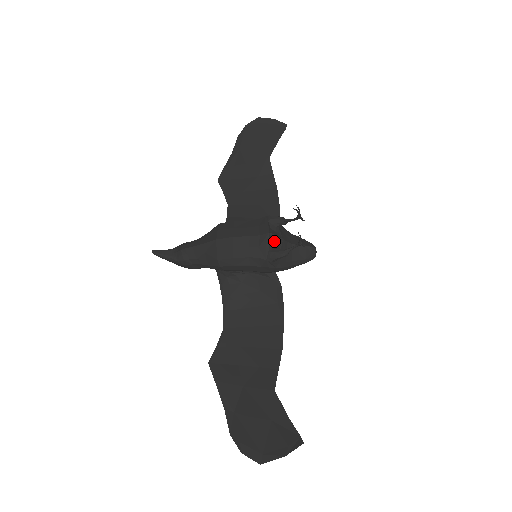
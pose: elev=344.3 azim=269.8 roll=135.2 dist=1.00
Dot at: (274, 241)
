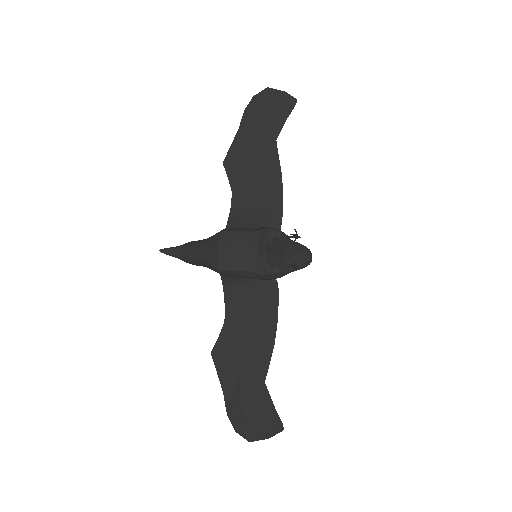
Dot at: (271, 257)
